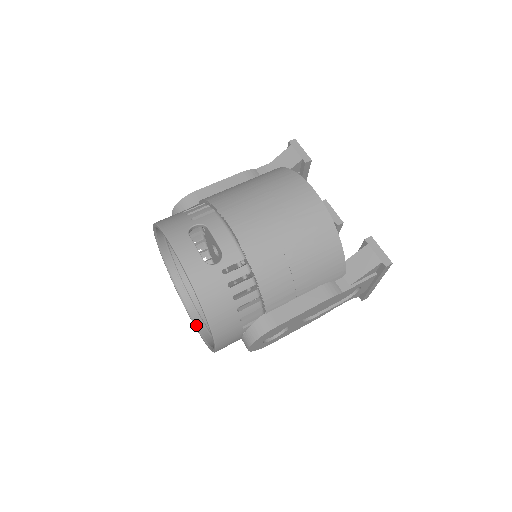
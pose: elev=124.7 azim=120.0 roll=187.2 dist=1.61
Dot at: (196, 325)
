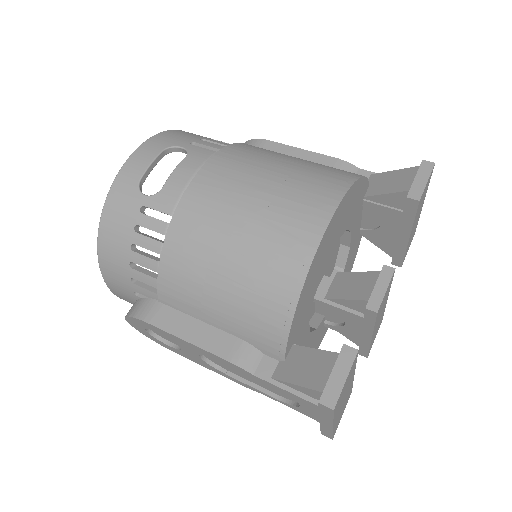
Dot at: occluded
